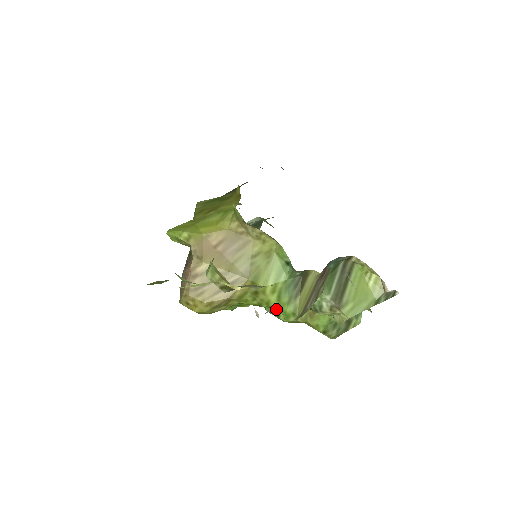
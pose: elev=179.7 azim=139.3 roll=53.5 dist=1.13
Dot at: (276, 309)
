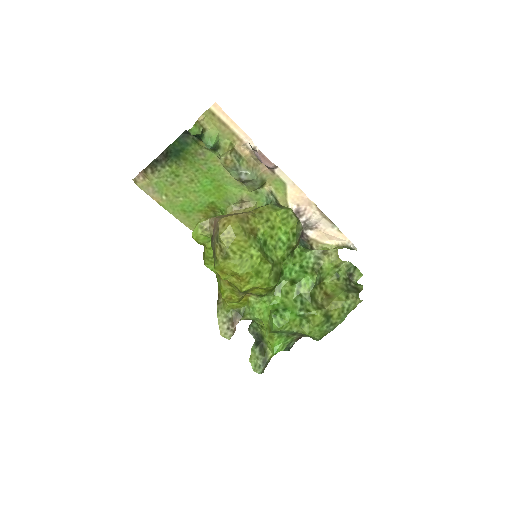
Dot at: (301, 303)
